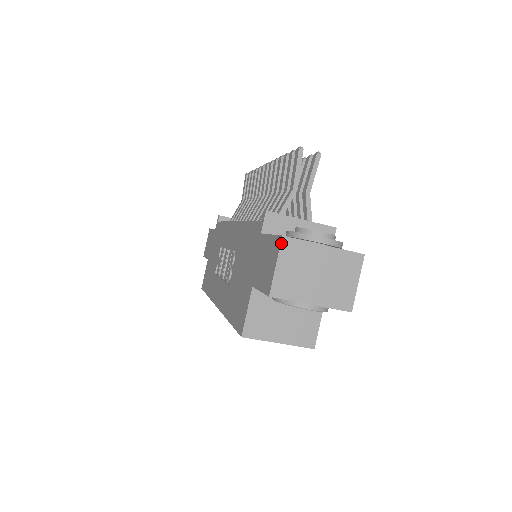
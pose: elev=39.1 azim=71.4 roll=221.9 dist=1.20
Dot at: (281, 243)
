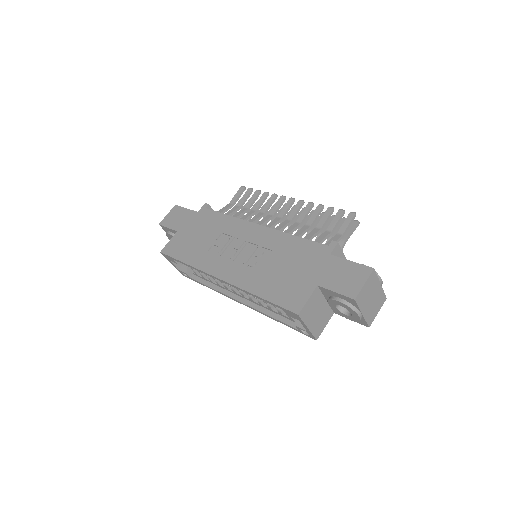
Dot at: (372, 272)
